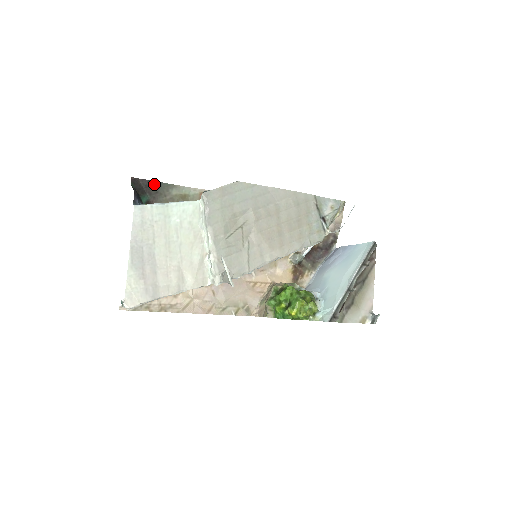
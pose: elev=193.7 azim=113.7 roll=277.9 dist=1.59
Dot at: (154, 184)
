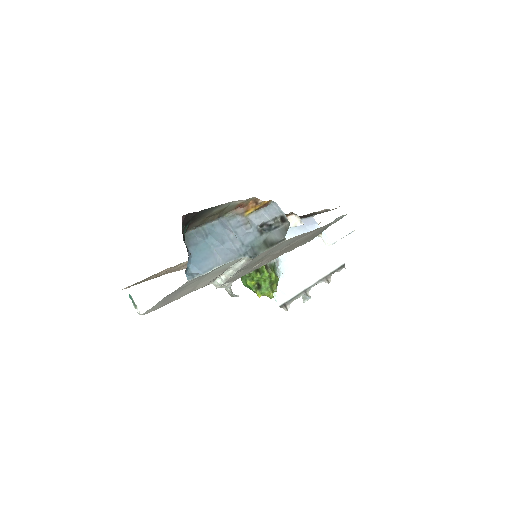
Dot at: (201, 212)
